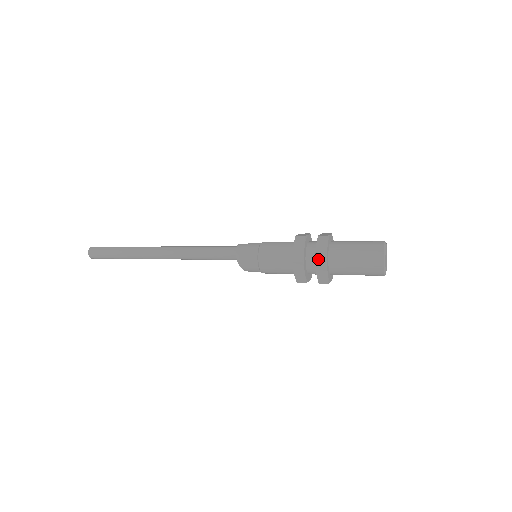
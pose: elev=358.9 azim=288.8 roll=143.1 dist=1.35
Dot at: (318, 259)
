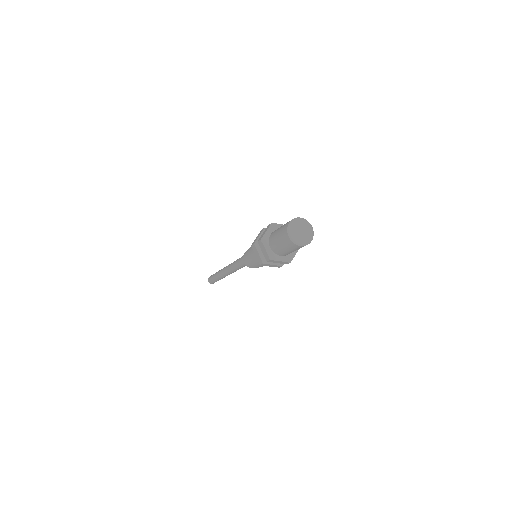
Dot at: (266, 259)
